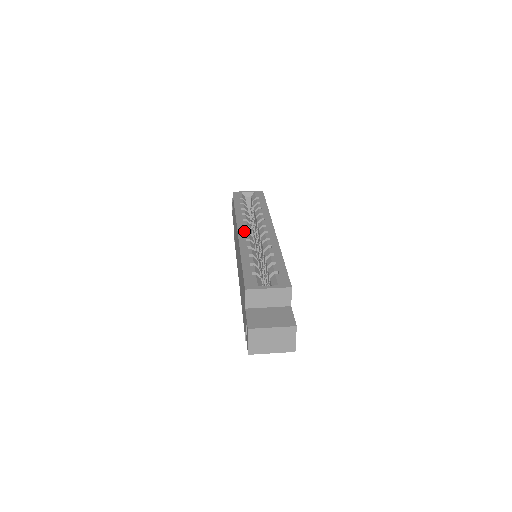
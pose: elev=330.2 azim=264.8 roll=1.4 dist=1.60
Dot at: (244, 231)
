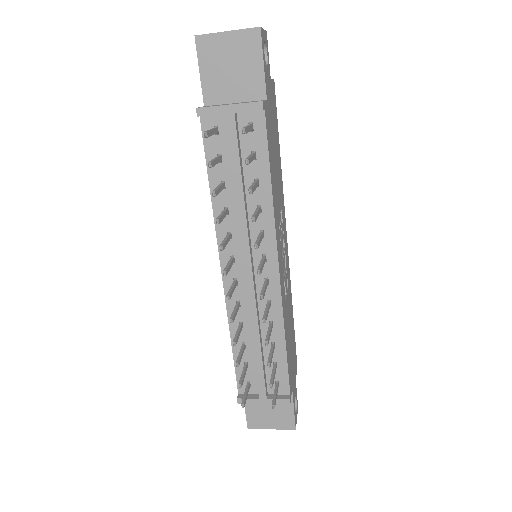
Dot at: occluded
